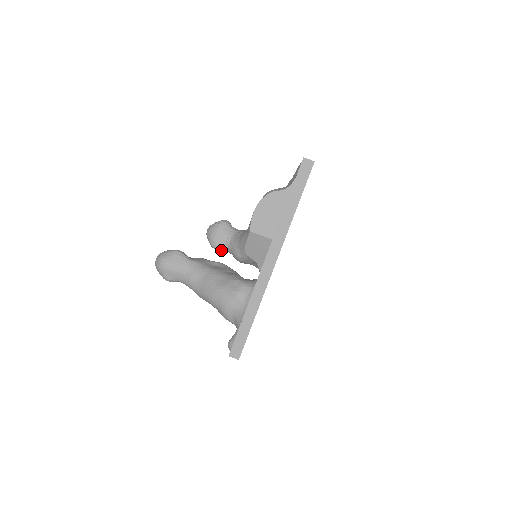
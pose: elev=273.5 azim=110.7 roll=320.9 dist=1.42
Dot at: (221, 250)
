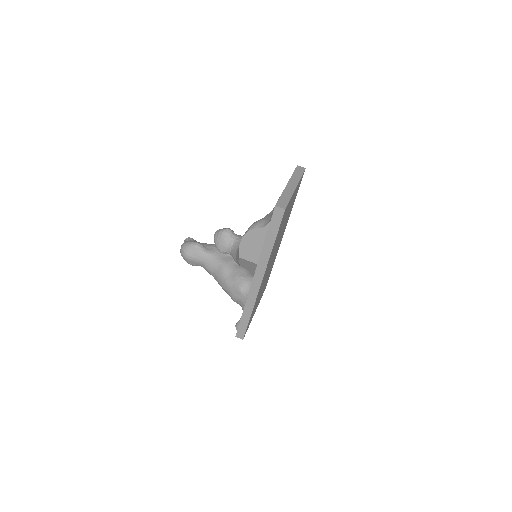
Dot at: (226, 253)
